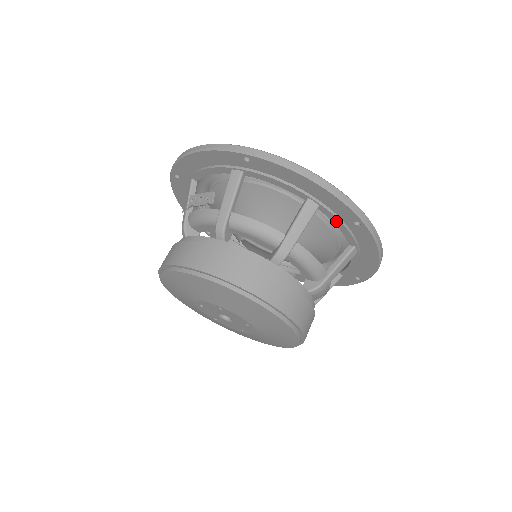
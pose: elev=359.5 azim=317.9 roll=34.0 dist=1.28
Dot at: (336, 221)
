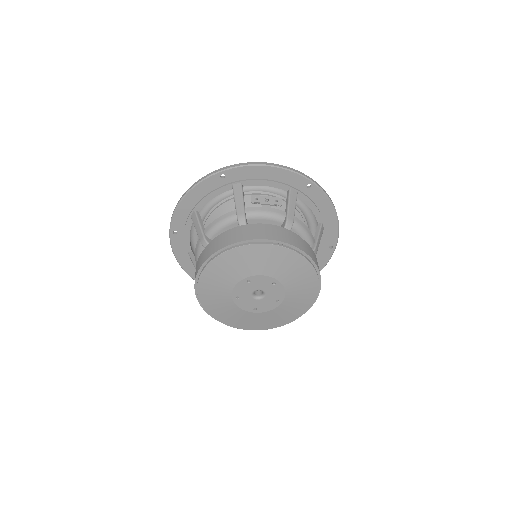
Dot at: (322, 243)
